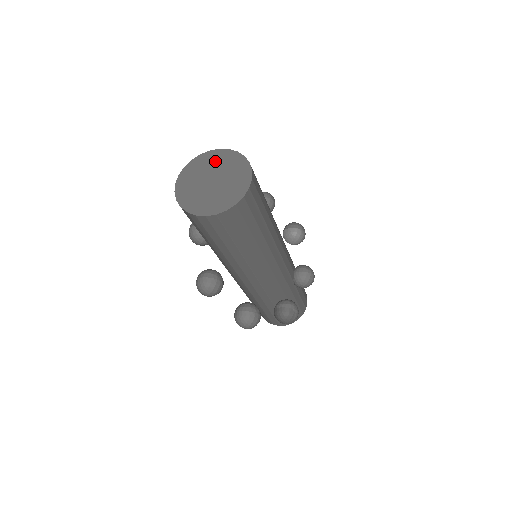
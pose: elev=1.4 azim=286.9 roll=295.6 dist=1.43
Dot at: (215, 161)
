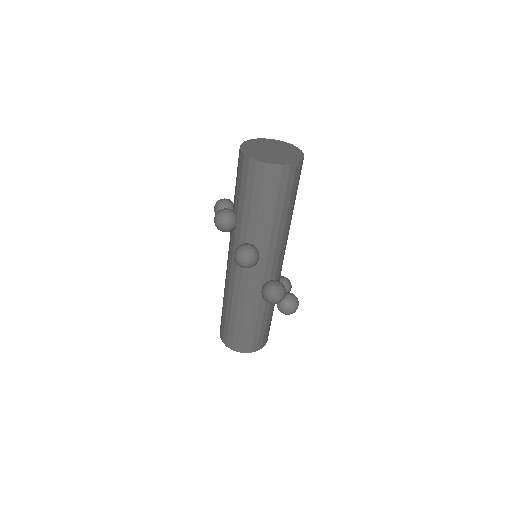
Dot at: (265, 143)
